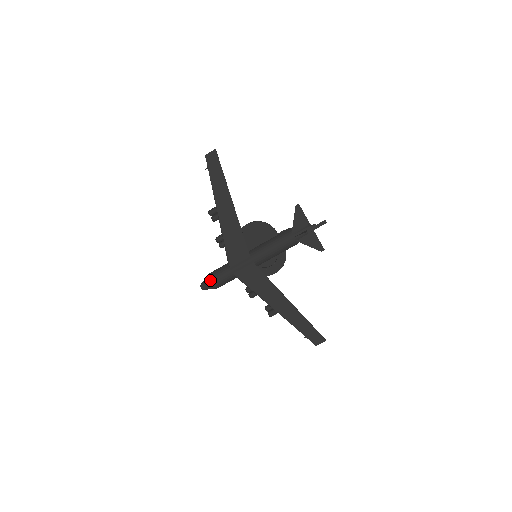
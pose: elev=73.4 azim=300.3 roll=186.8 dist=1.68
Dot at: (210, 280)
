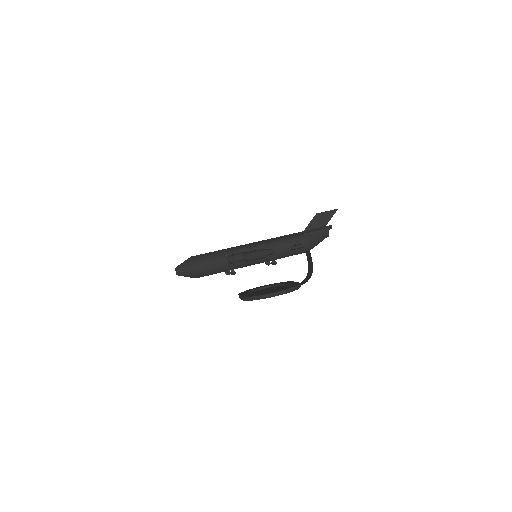
Dot at: occluded
